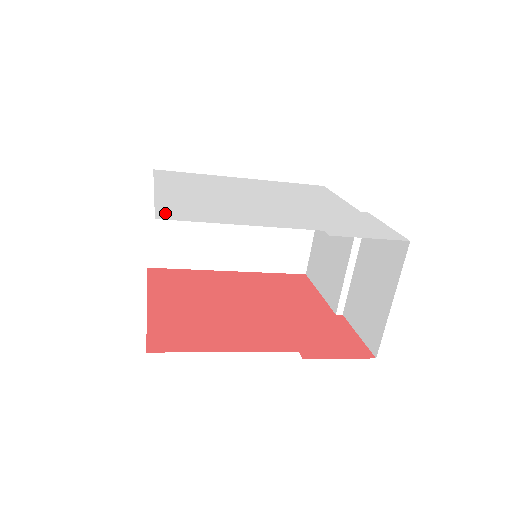
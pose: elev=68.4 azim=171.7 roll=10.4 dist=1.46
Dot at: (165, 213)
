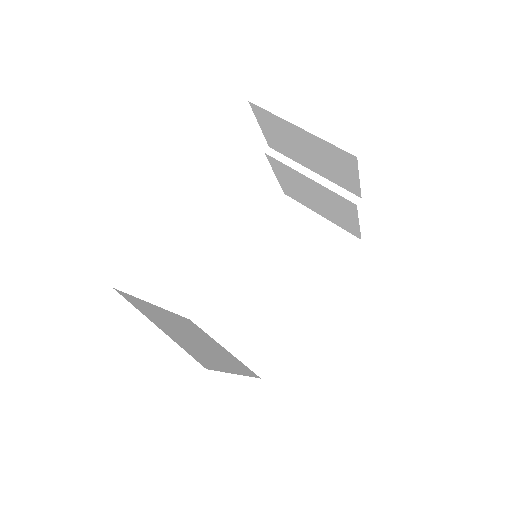
Dot at: occluded
